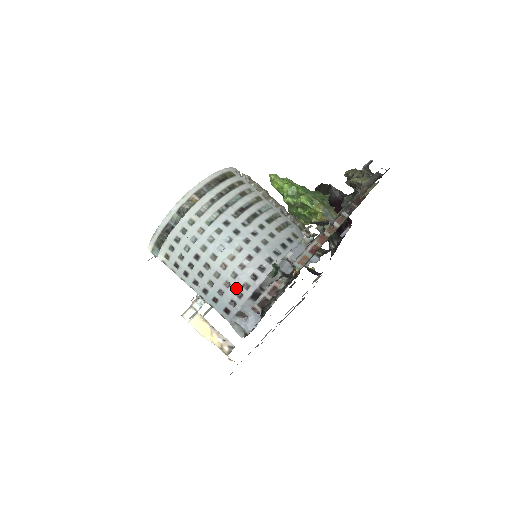
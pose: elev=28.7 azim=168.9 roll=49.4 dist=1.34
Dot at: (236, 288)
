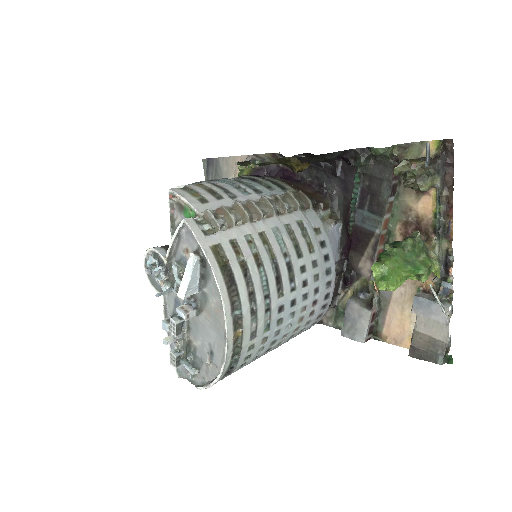
Dot at: (311, 325)
